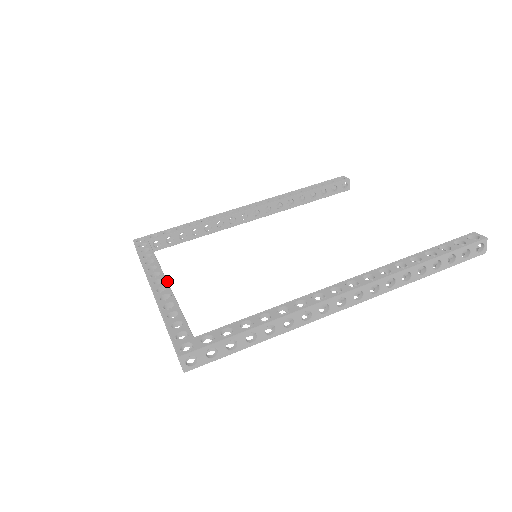
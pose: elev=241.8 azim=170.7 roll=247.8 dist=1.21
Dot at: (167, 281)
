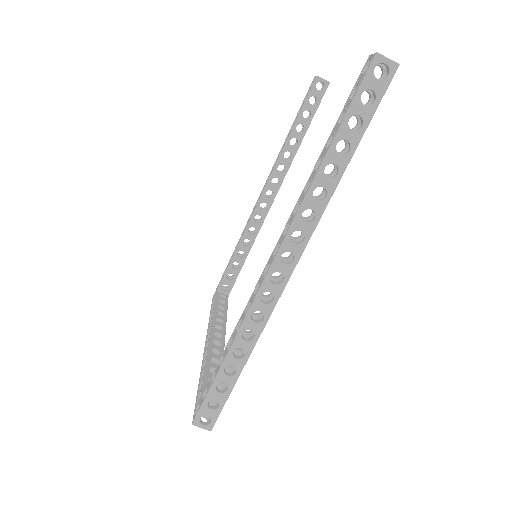
Dot at: (210, 335)
